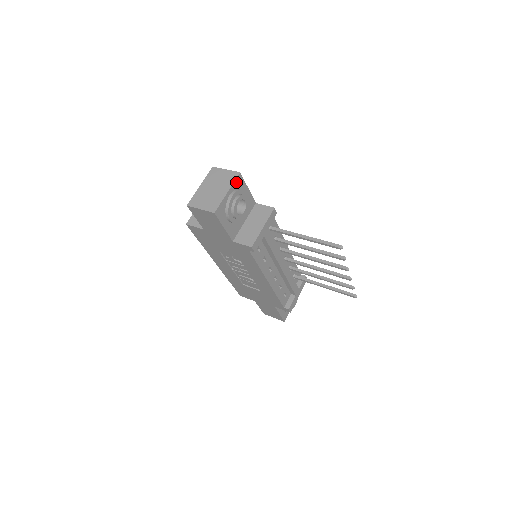
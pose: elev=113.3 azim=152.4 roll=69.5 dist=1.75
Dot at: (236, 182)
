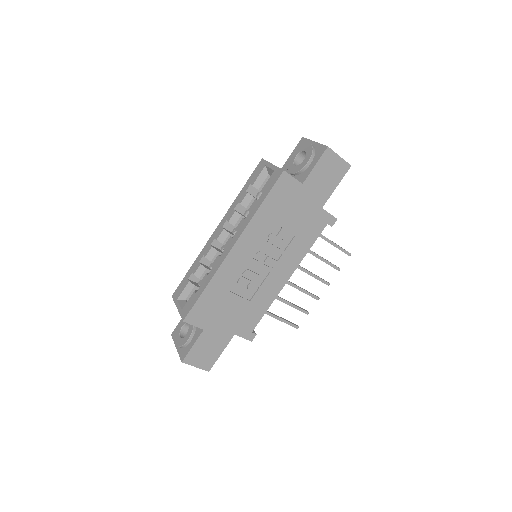
Dot at: occluded
